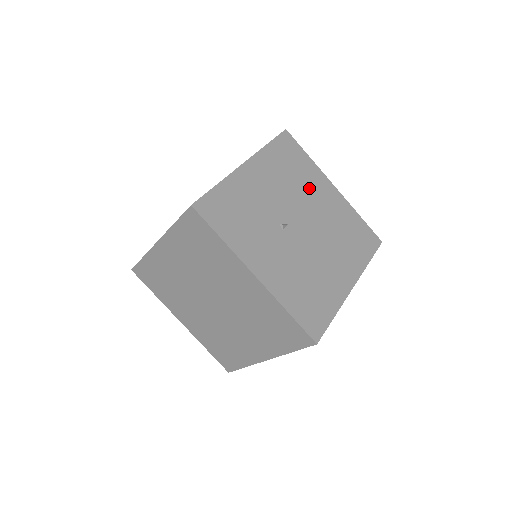
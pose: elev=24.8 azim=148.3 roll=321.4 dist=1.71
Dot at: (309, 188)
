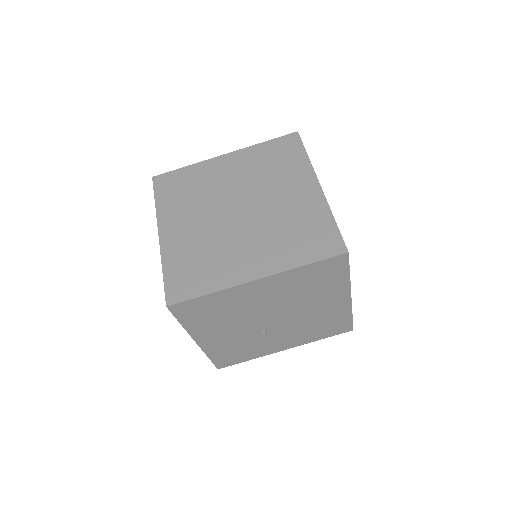
Dot at: occluded
